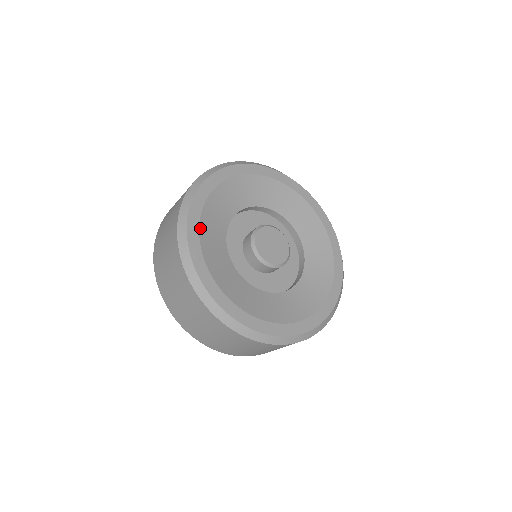
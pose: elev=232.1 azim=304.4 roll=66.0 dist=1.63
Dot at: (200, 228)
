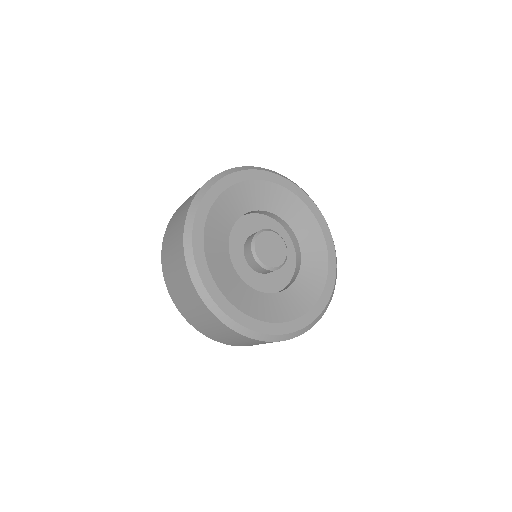
Dot at: (209, 268)
